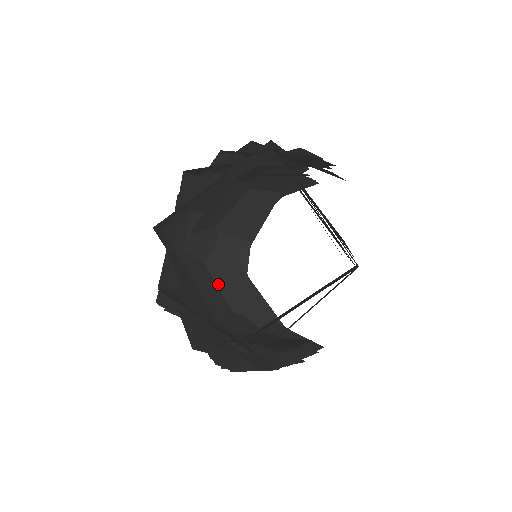
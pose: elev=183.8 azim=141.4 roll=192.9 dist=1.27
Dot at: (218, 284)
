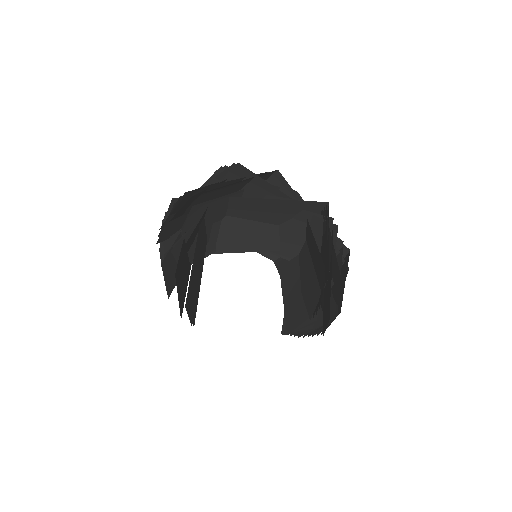
Dot at: (201, 241)
